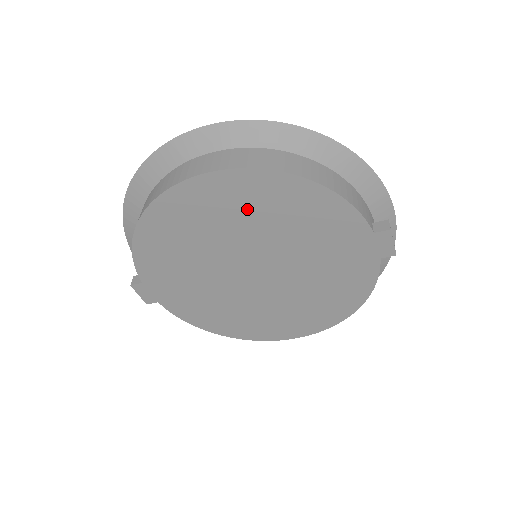
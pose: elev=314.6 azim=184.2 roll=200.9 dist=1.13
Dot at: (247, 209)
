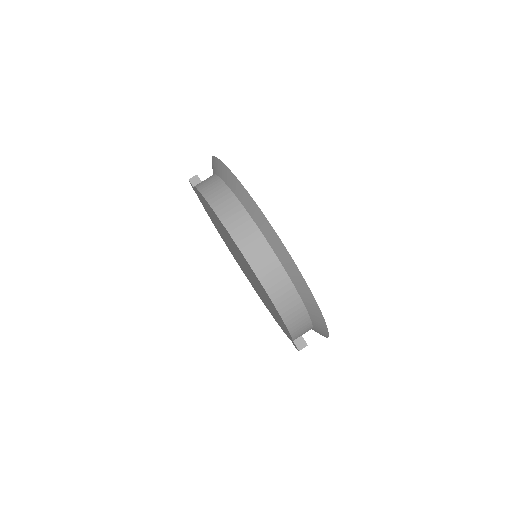
Dot at: (251, 272)
